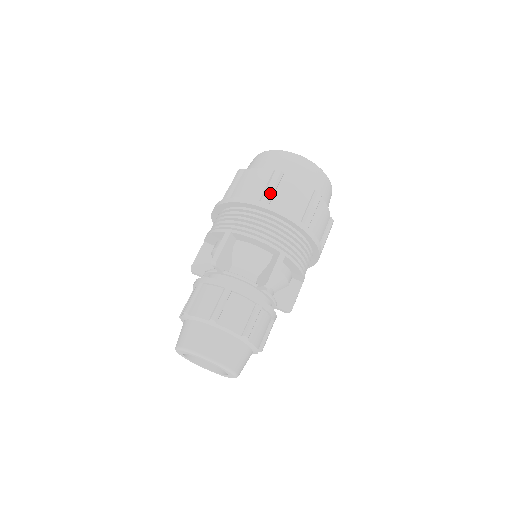
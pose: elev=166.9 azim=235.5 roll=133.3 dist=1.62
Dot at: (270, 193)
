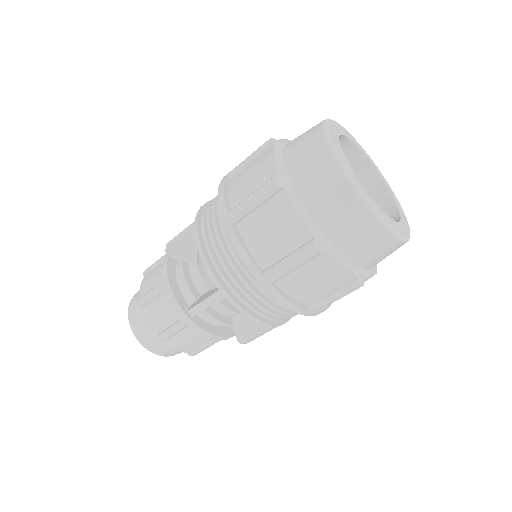
Dot at: (243, 209)
